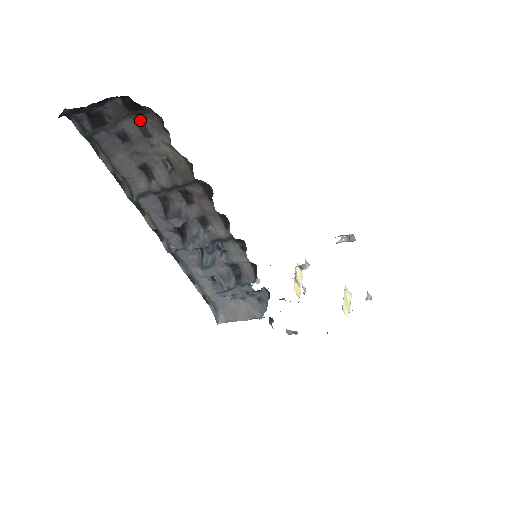
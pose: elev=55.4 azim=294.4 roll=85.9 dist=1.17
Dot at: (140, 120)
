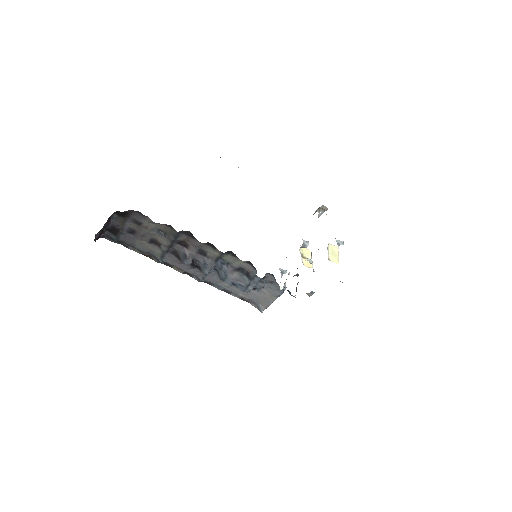
Dot at: (131, 218)
